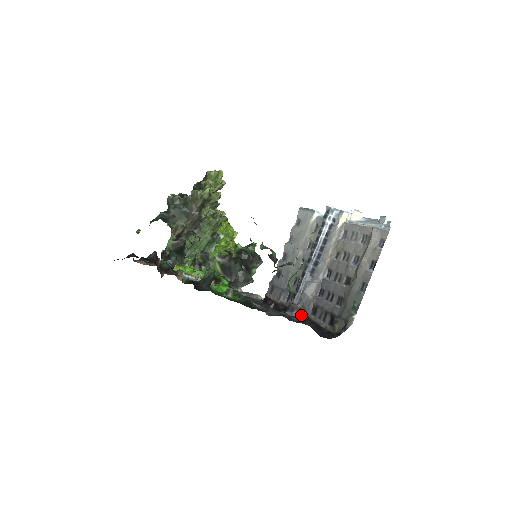
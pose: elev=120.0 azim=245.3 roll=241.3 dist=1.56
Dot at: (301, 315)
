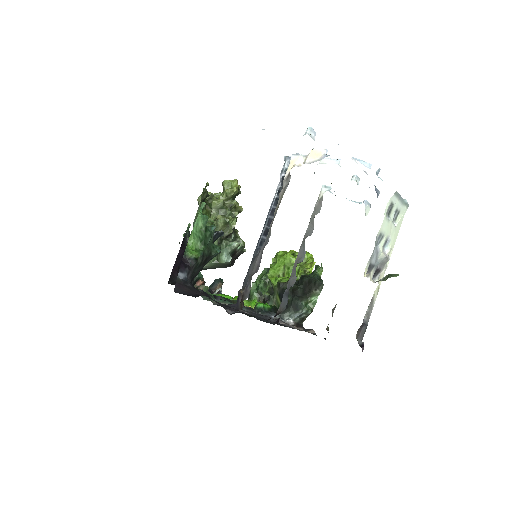
Dot at: (242, 302)
